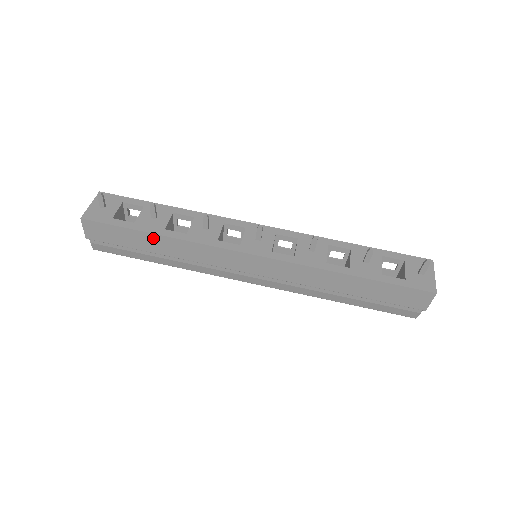
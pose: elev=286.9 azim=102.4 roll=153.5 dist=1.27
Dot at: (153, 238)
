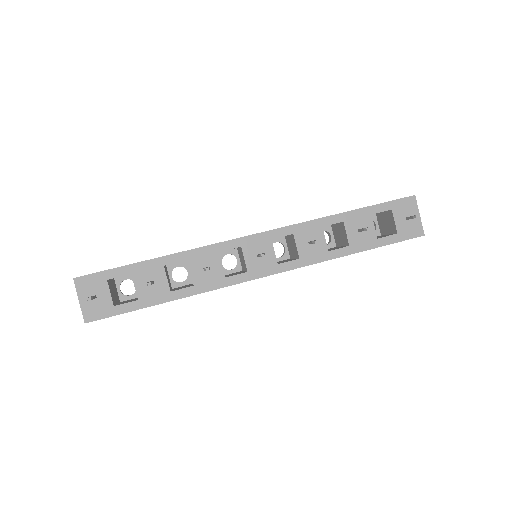
Dot at: (164, 302)
